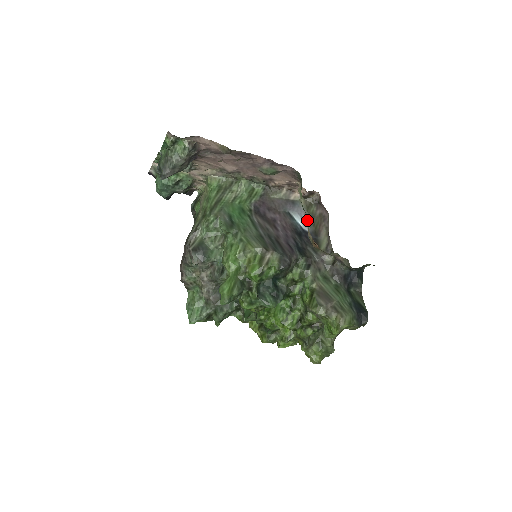
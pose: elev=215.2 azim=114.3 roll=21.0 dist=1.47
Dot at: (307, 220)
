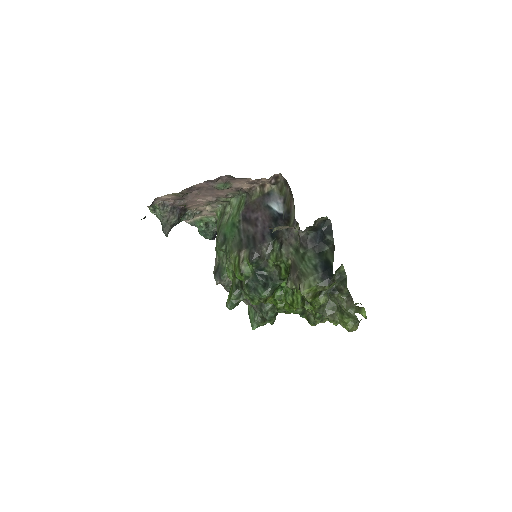
Dot at: (281, 203)
